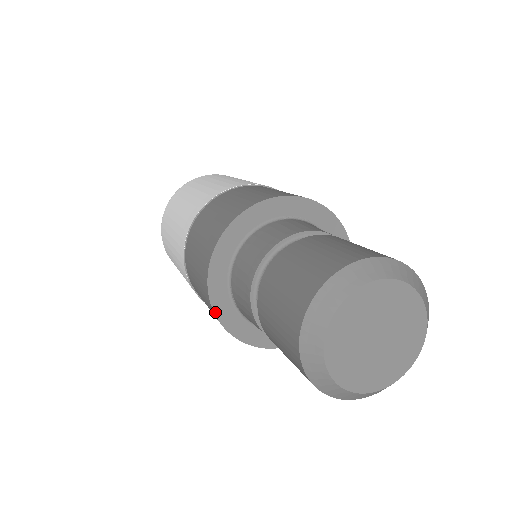
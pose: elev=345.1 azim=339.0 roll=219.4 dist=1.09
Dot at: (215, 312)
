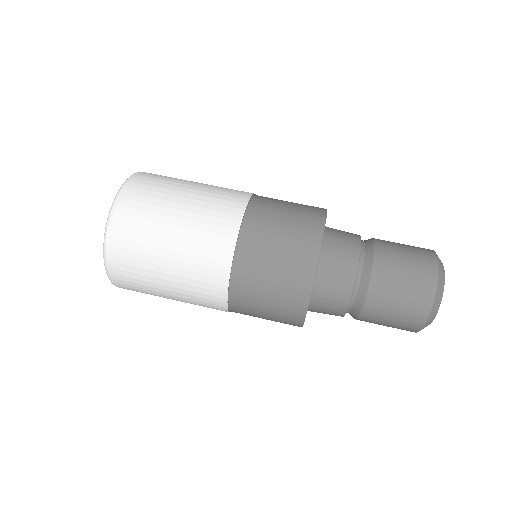
Dot at: occluded
